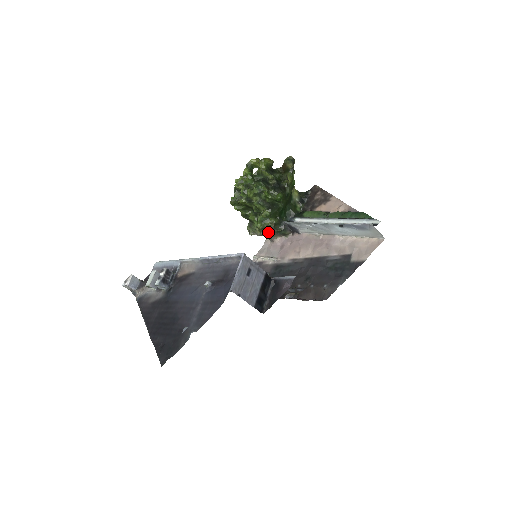
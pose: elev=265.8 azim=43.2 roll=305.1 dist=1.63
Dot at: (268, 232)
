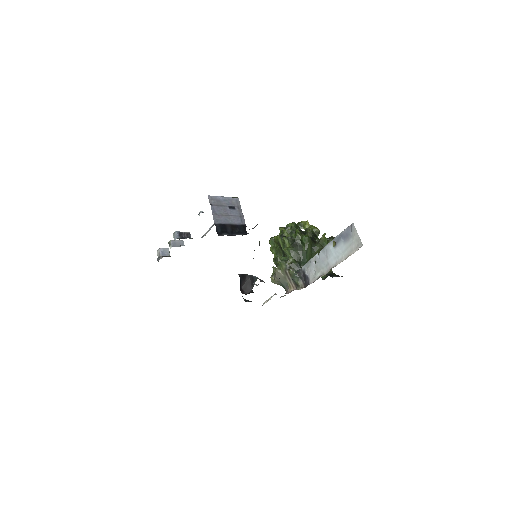
Dot at: (283, 270)
